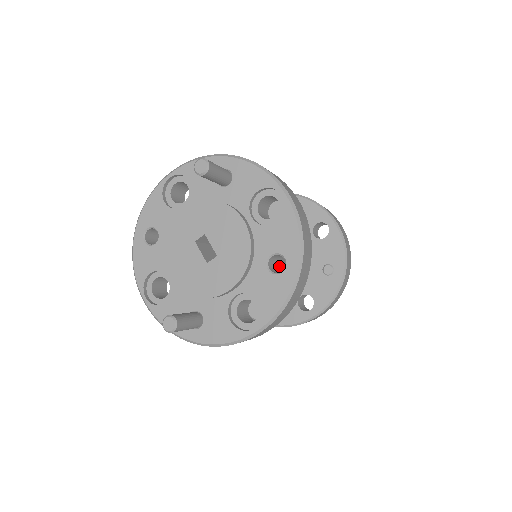
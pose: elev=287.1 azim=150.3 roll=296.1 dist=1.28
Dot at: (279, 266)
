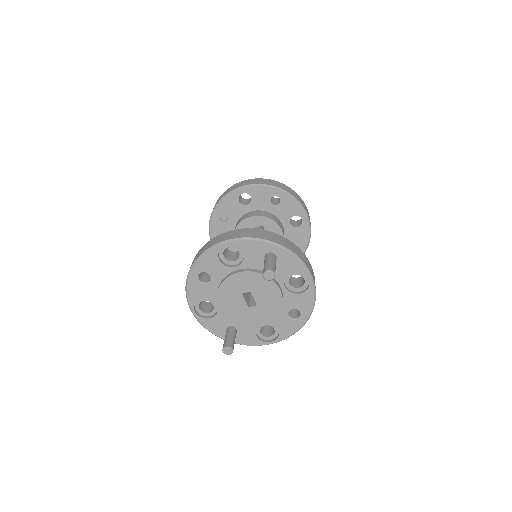
Dot at: occluded
